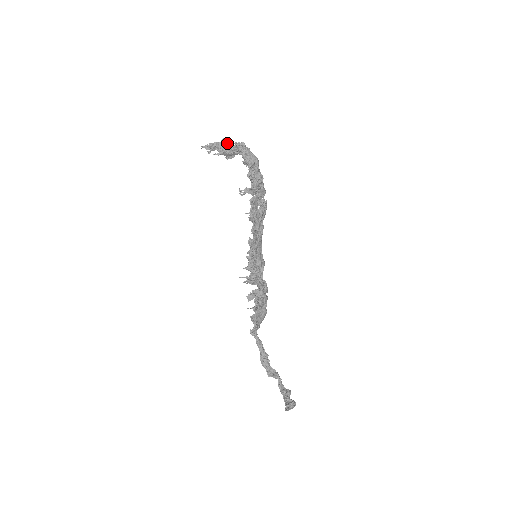
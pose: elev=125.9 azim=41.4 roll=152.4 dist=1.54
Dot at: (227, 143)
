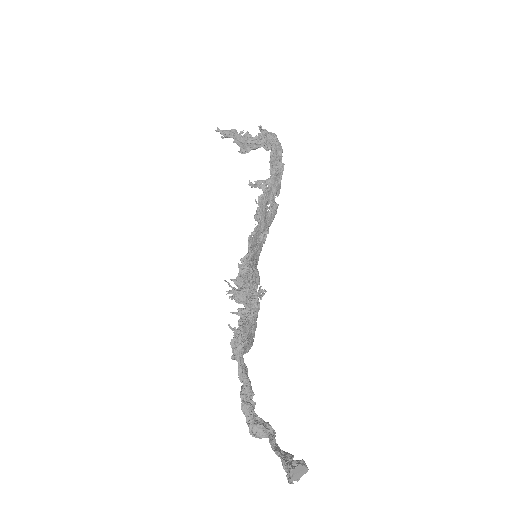
Dot at: (248, 132)
